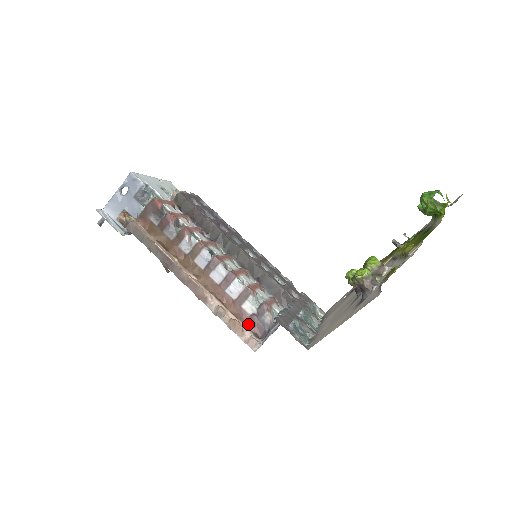
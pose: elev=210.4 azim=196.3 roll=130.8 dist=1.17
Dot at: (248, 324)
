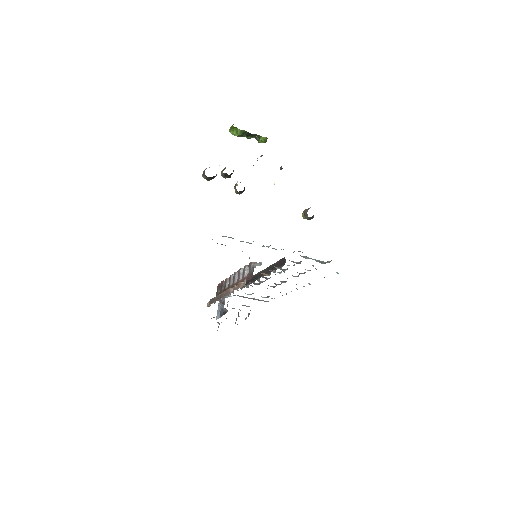
Dot at: (247, 280)
